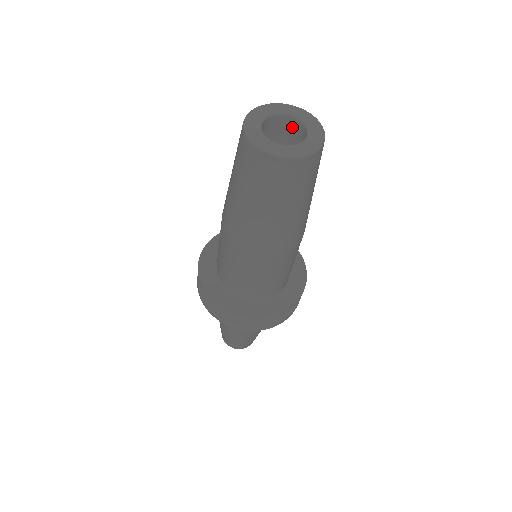
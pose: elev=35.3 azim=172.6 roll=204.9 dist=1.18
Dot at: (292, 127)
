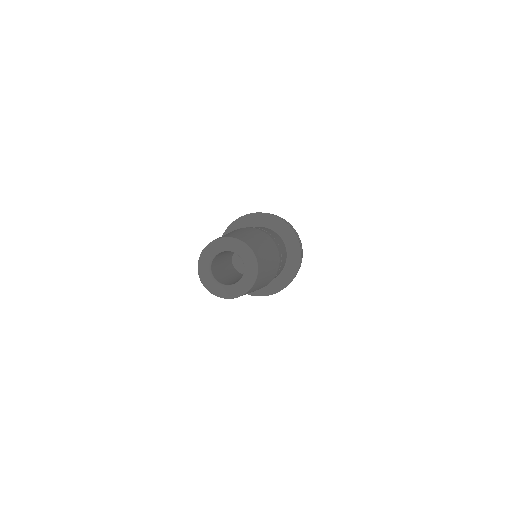
Dot at: occluded
